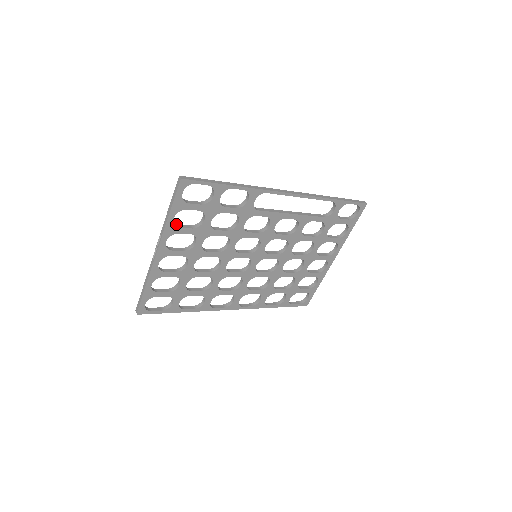
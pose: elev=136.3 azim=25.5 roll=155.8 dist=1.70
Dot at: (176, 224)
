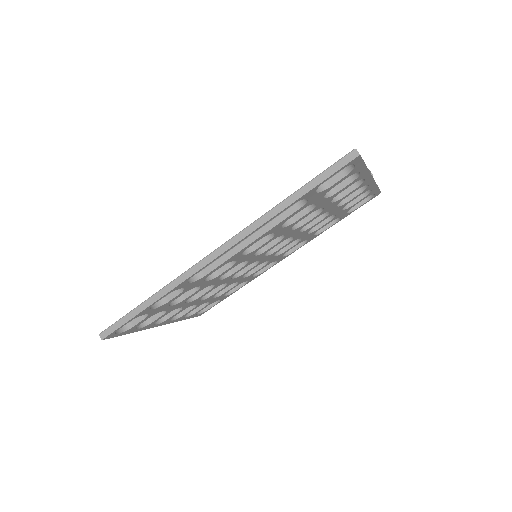
Dot at: (147, 320)
